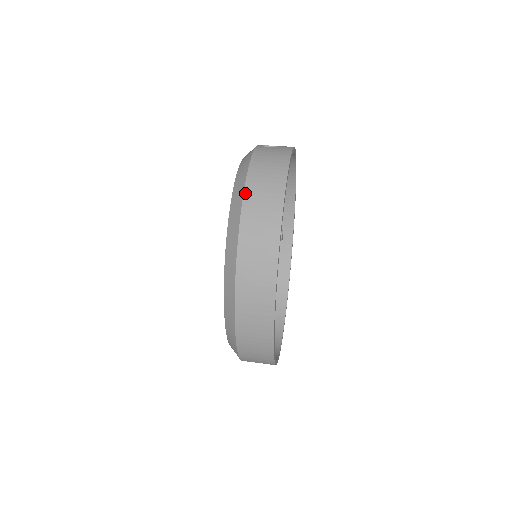
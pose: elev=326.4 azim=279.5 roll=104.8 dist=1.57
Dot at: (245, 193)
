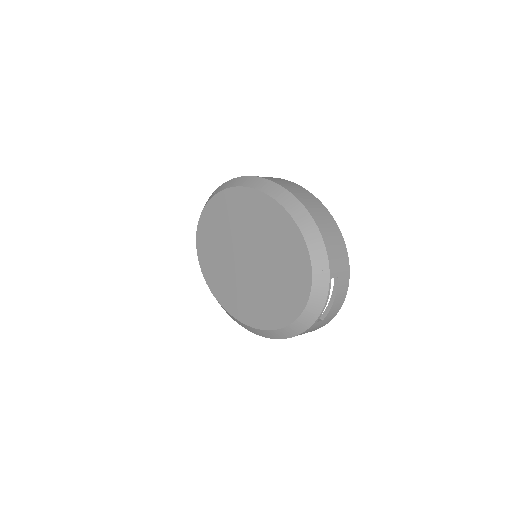
Dot at: occluded
